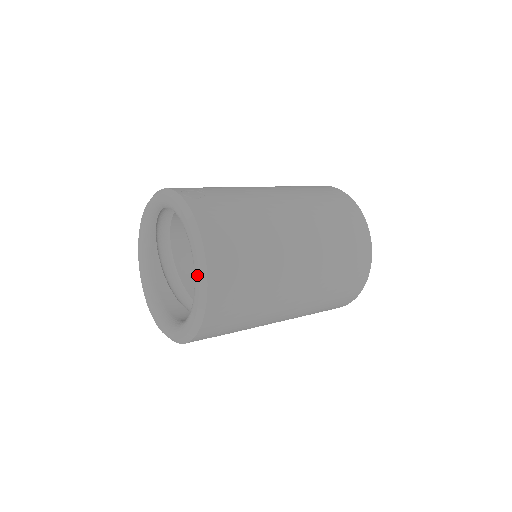
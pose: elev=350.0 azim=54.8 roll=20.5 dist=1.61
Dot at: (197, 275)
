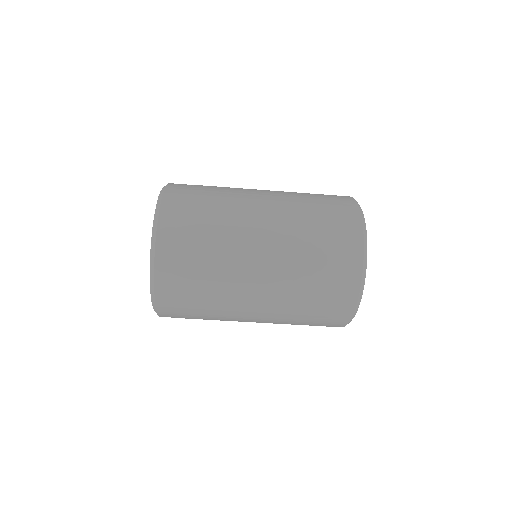
Dot at: occluded
